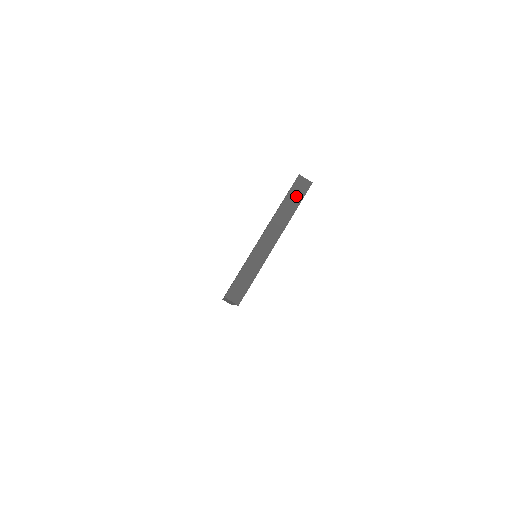
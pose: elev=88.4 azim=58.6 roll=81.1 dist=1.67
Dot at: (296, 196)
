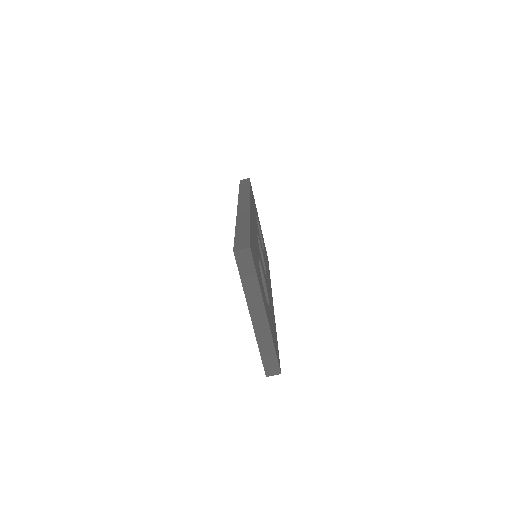
Dot at: (247, 269)
